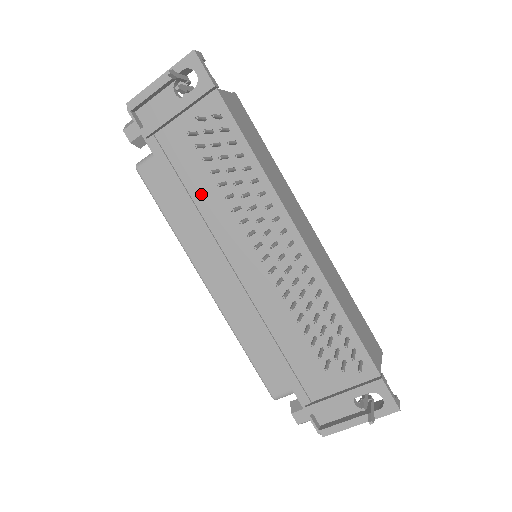
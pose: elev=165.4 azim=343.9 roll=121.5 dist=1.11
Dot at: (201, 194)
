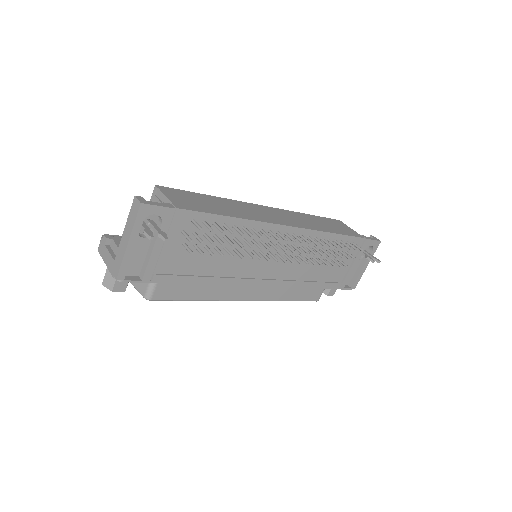
Dot at: (214, 268)
